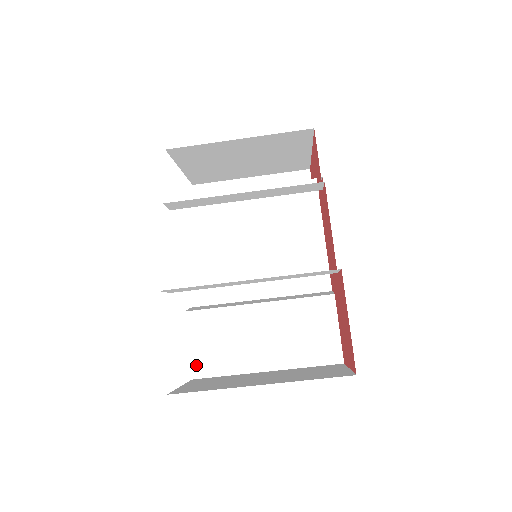
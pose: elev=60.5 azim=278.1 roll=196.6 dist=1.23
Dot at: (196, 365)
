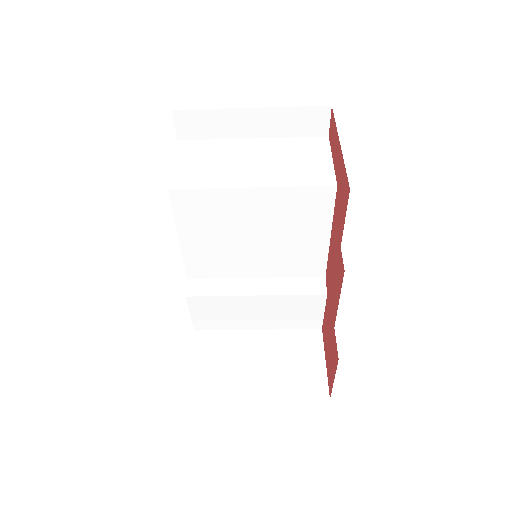
Dot at: (197, 324)
